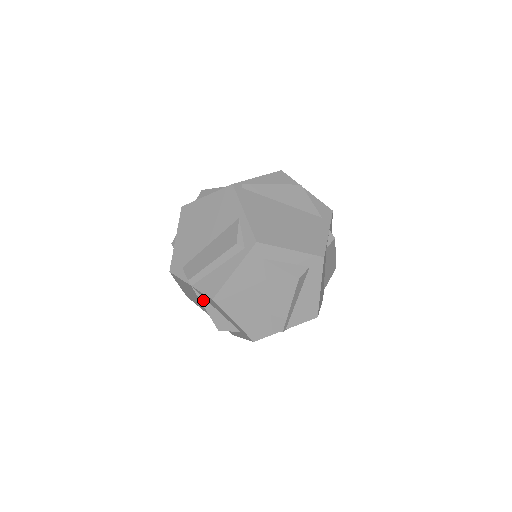
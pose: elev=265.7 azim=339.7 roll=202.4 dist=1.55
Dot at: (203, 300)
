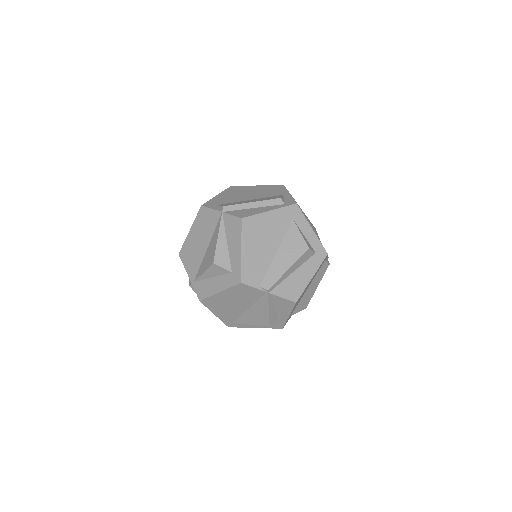
Dot at: (222, 228)
